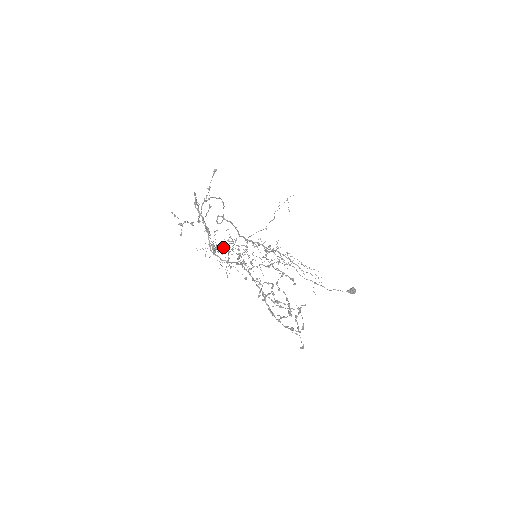
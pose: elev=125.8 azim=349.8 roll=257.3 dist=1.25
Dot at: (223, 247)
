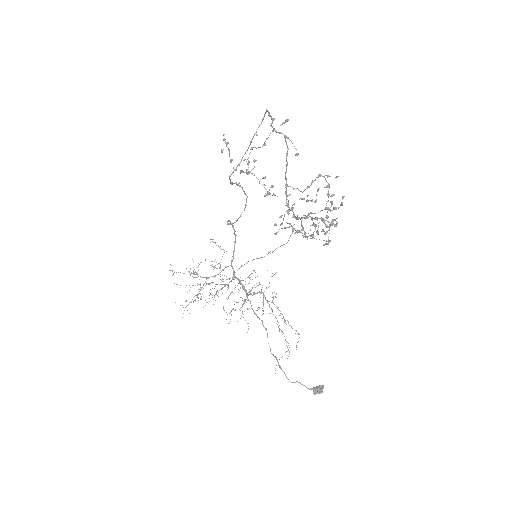
Dot at: (257, 178)
